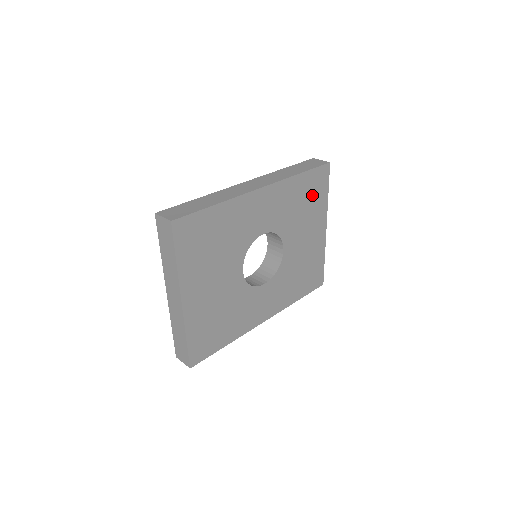
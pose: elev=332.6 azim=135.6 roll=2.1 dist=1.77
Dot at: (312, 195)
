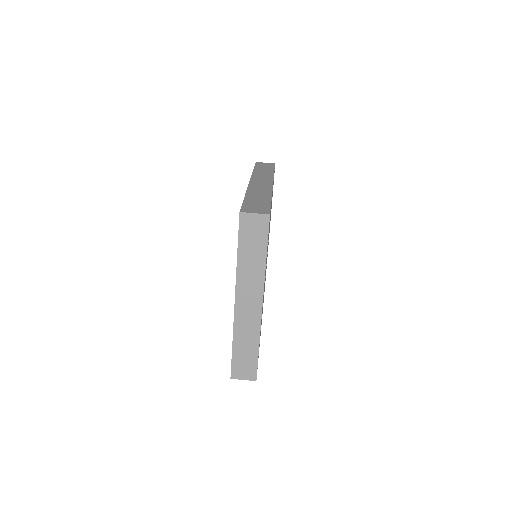
Dot at: occluded
